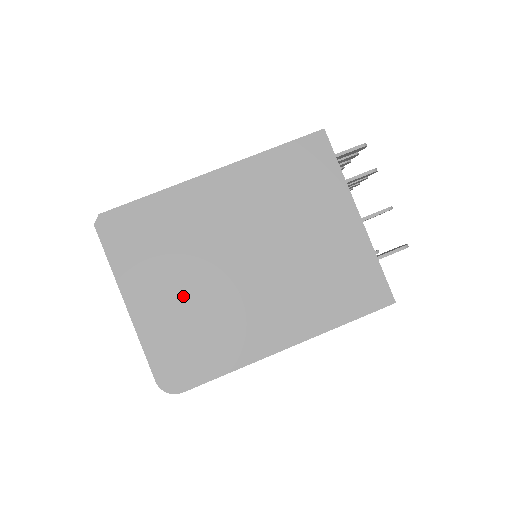
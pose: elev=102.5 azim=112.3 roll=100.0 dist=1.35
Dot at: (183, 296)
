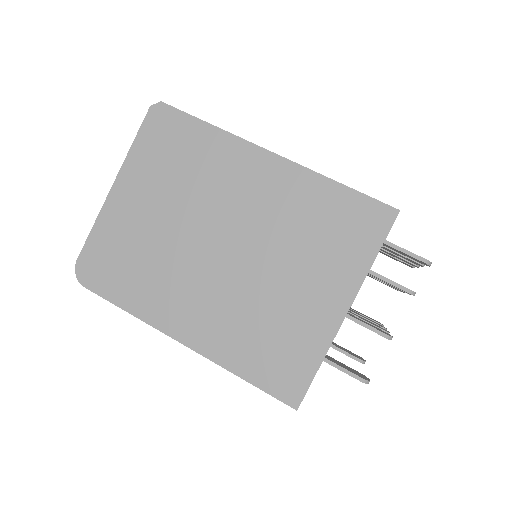
Dot at: (153, 222)
